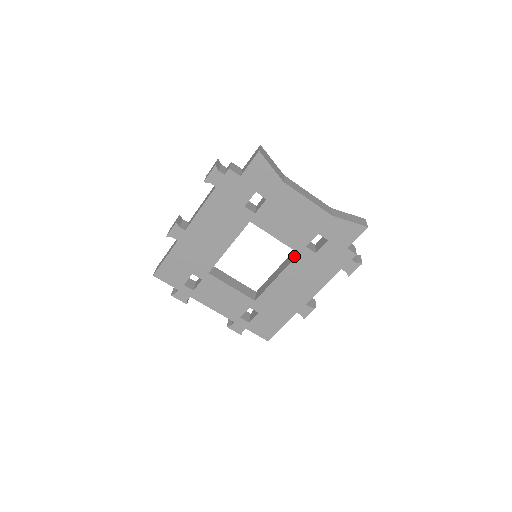
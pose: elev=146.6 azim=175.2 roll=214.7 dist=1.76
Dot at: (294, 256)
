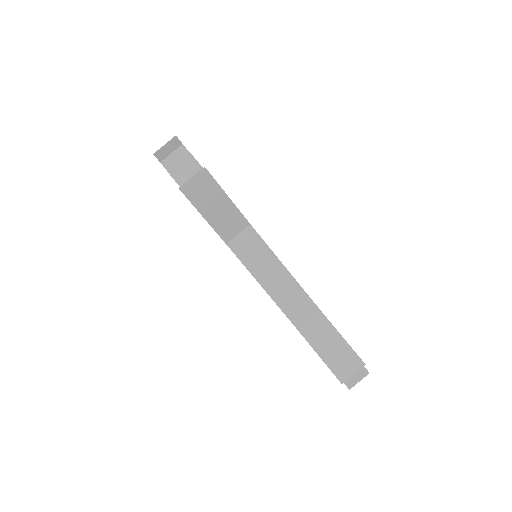
Dot at: occluded
